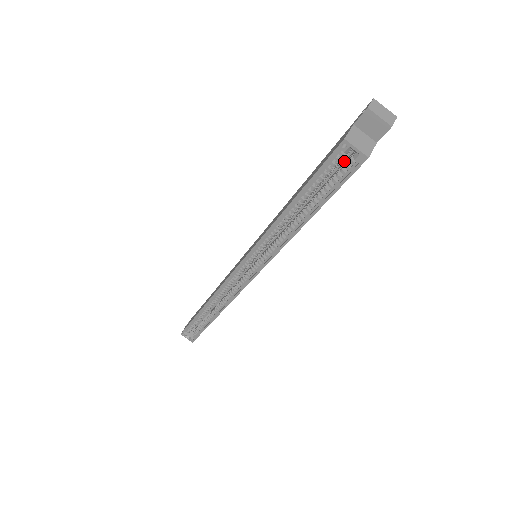
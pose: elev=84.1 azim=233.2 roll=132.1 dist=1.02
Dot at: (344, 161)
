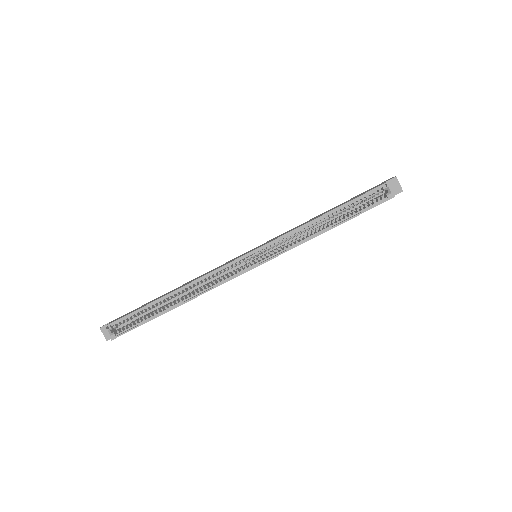
Dot at: (368, 201)
